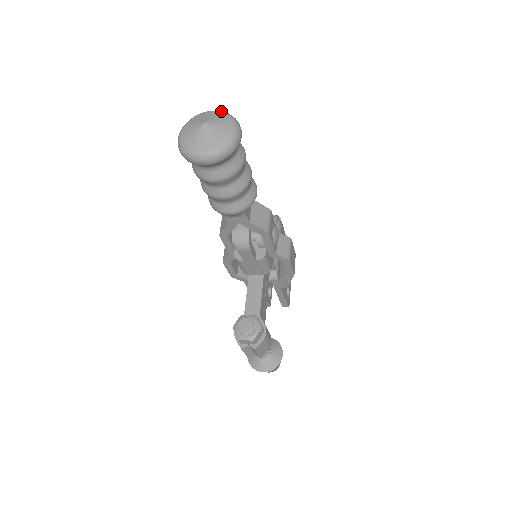
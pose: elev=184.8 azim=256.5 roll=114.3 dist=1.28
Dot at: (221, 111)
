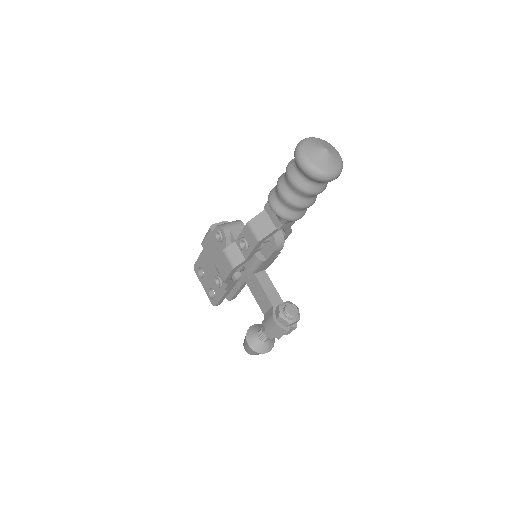
Dot at: (318, 138)
